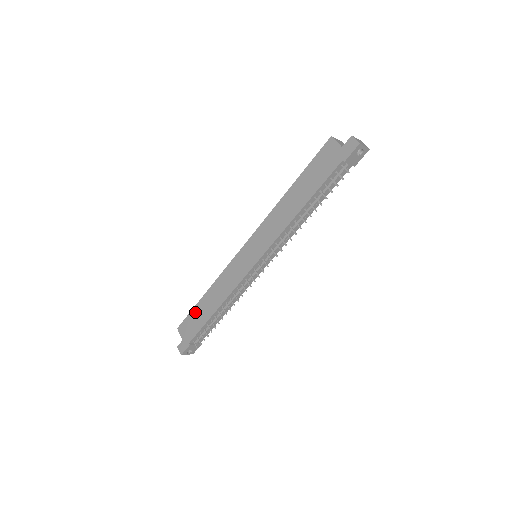
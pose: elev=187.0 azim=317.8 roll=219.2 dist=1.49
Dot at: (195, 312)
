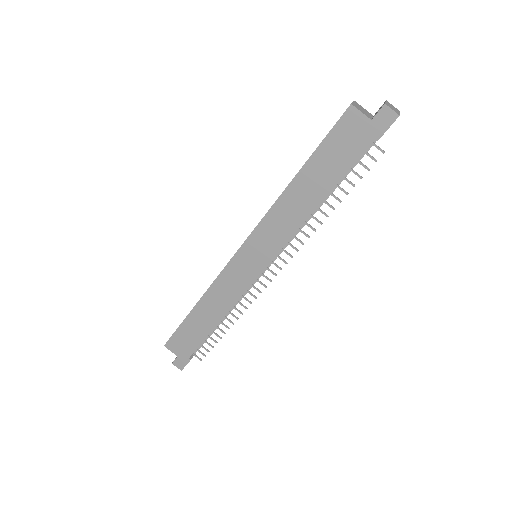
Dot at: (186, 327)
